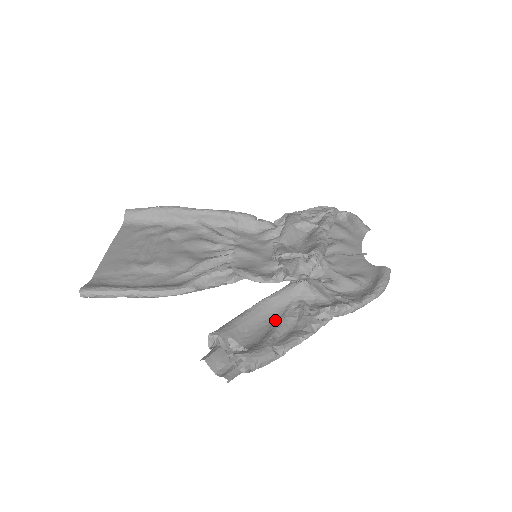
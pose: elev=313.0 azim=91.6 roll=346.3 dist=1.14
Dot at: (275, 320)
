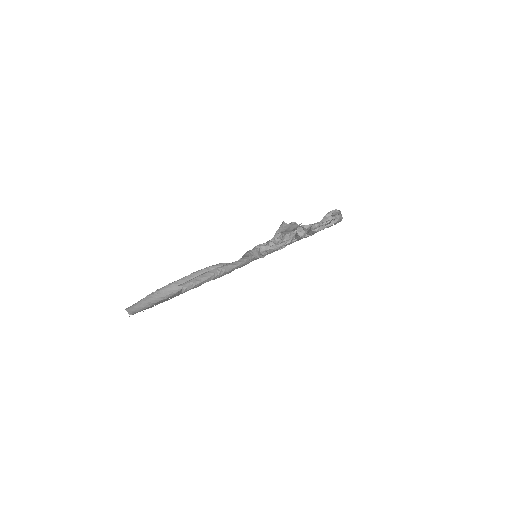
Dot at: occluded
